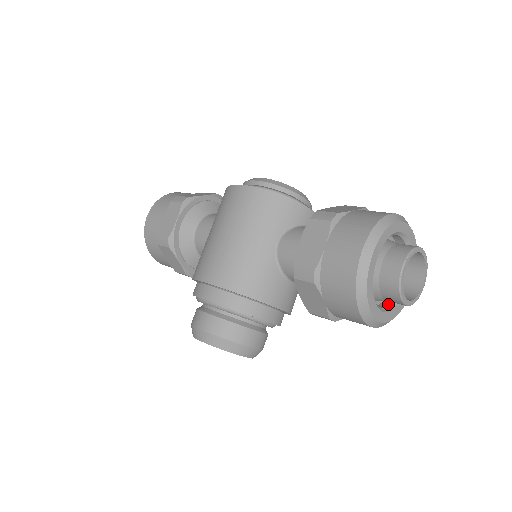
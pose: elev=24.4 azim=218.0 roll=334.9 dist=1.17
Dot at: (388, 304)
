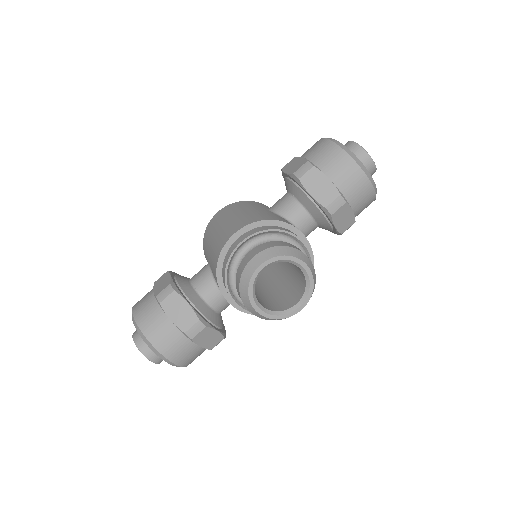
Dot at: occluded
